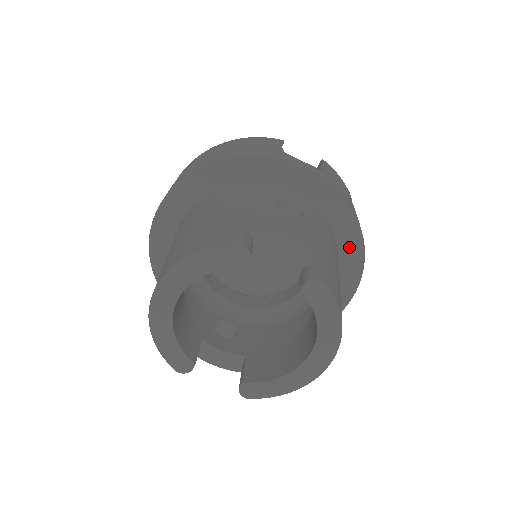
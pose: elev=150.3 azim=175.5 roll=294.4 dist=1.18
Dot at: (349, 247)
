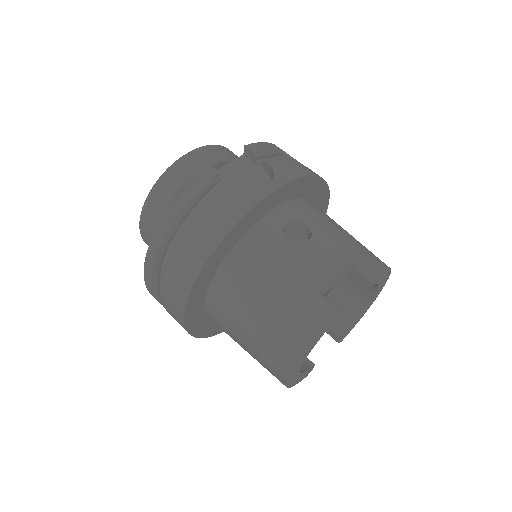
Dot at: (318, 193)
